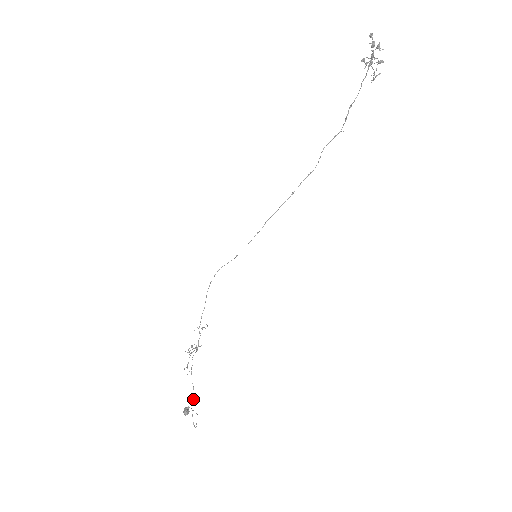
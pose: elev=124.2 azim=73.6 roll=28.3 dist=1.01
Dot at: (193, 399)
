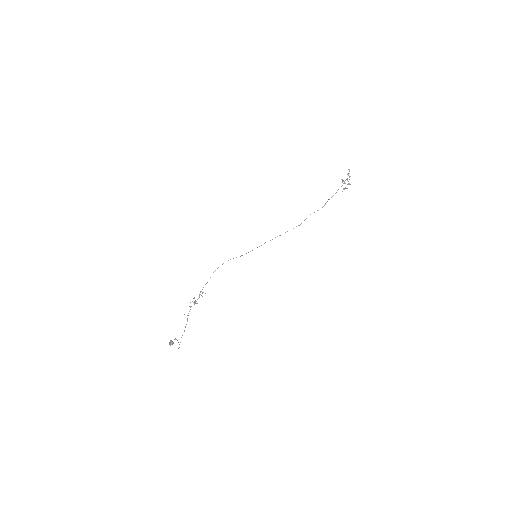
Dot at: (184, 330)
